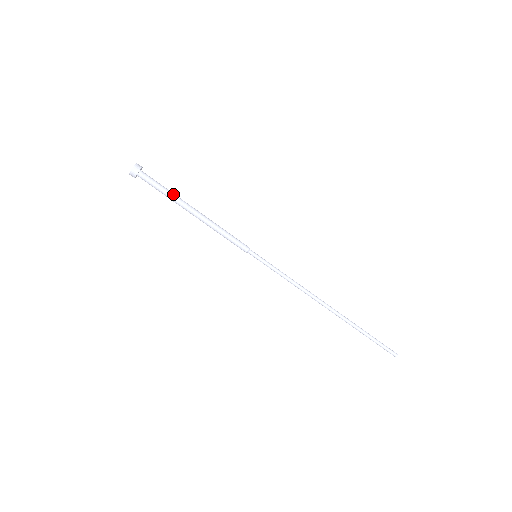
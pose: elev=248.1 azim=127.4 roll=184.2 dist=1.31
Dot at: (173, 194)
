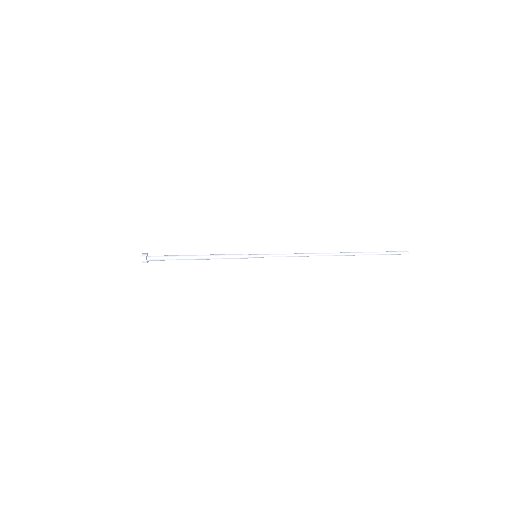
Dot at: (176, 255)
